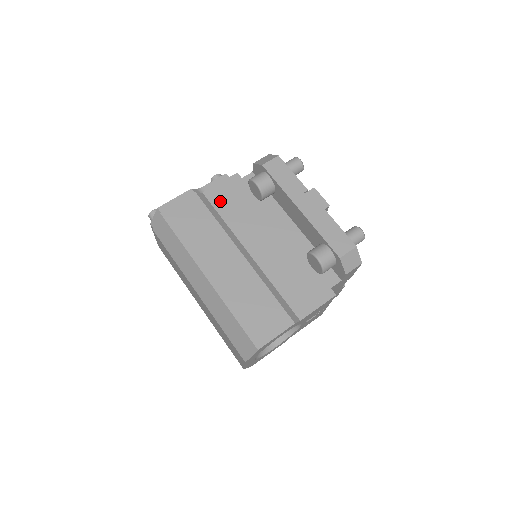
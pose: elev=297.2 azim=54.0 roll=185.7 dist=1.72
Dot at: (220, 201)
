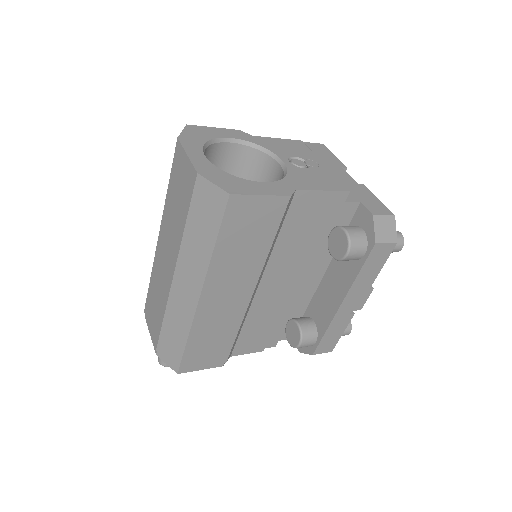
Dot at: occluded
